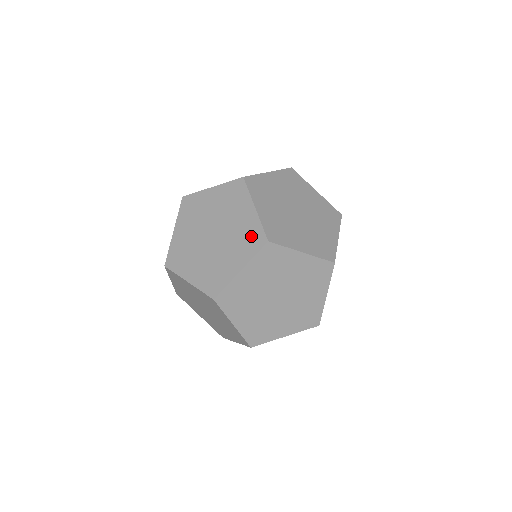
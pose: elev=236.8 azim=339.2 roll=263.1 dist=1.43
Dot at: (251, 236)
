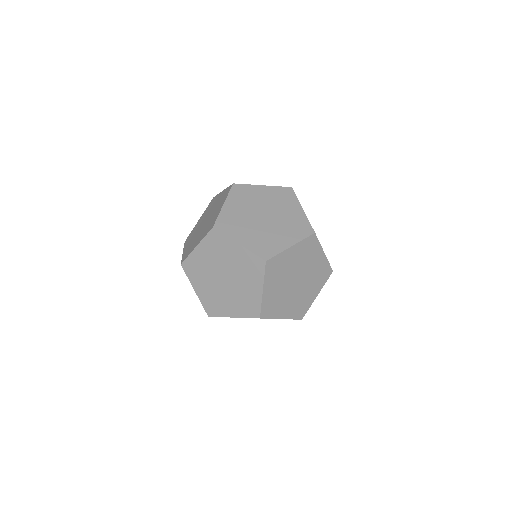
Dot at: occluded
